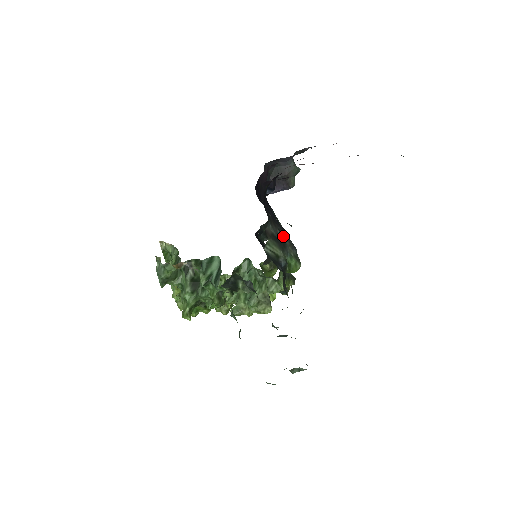
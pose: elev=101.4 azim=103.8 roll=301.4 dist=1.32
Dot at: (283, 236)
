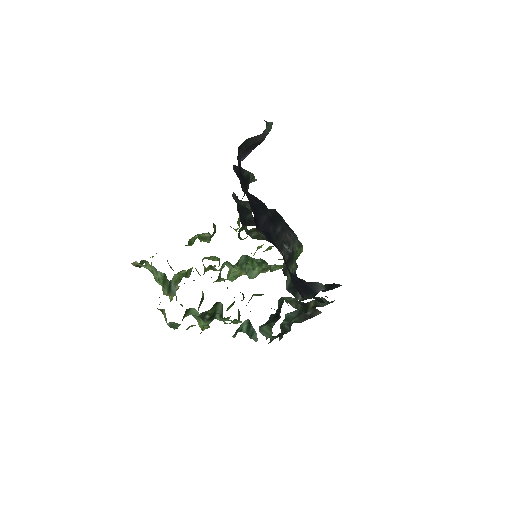
Dot at: (288, 244)
